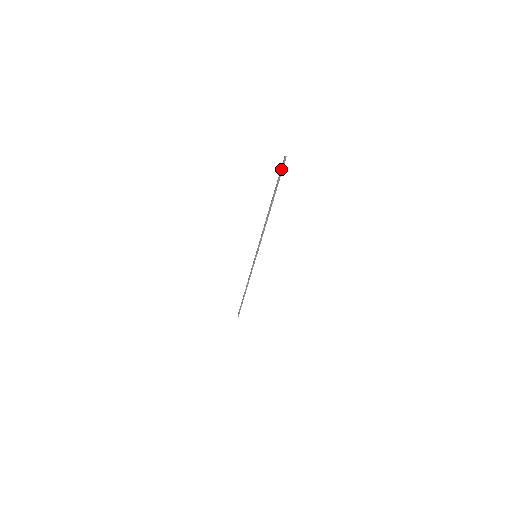
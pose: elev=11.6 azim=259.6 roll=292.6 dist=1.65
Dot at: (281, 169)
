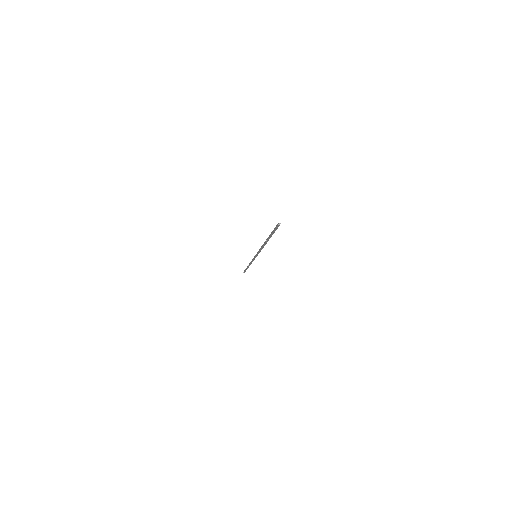
Dot at: (275, 229)
